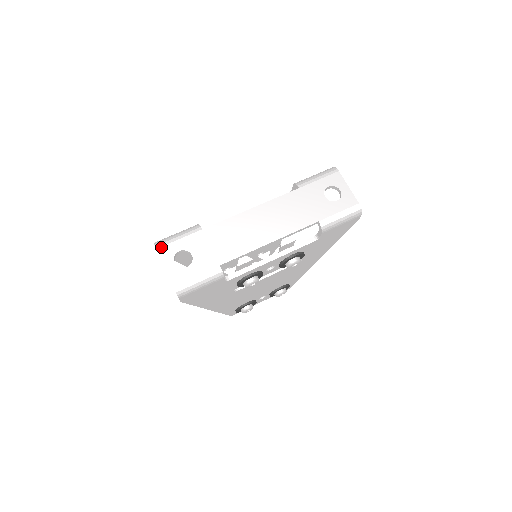
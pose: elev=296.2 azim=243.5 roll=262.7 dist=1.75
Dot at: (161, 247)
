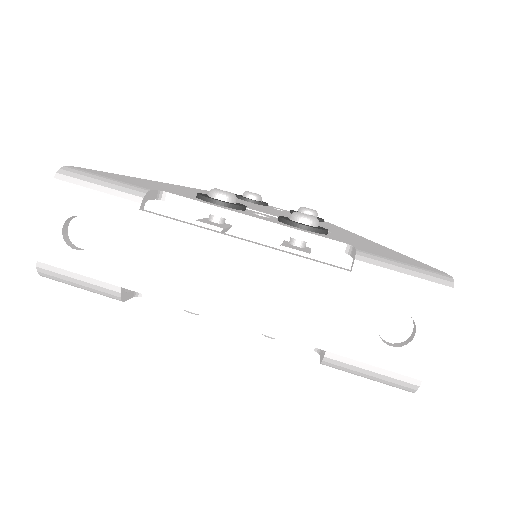
Dot at: (60, 187)
